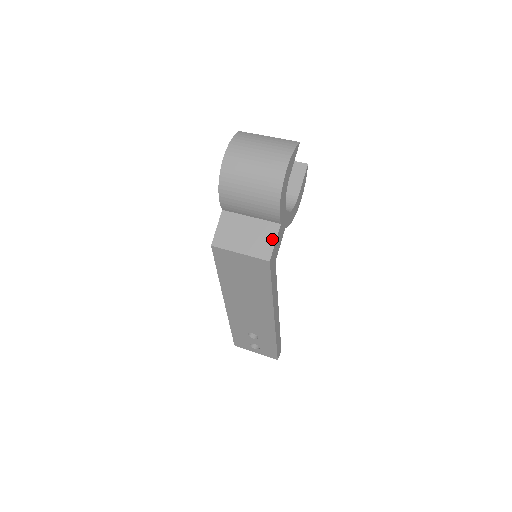
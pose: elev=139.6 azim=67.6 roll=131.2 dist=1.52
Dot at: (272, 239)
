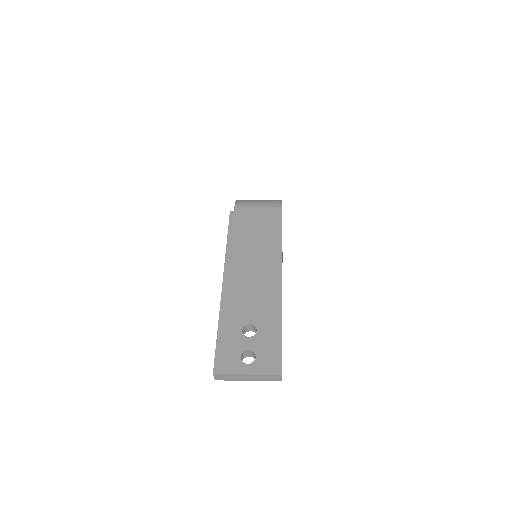
Dot at: occluded
